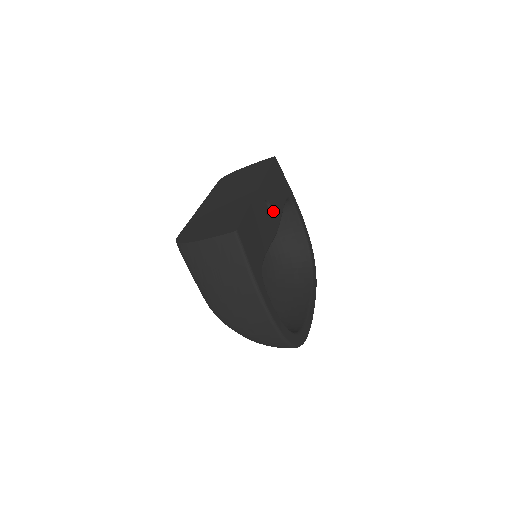
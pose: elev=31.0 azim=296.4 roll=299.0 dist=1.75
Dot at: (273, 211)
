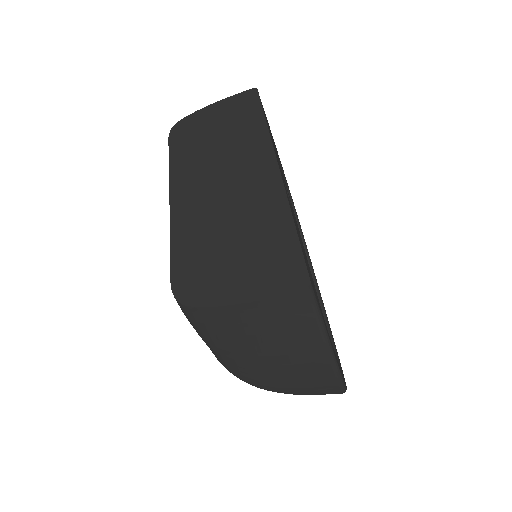
Dot at: (287, 192)
